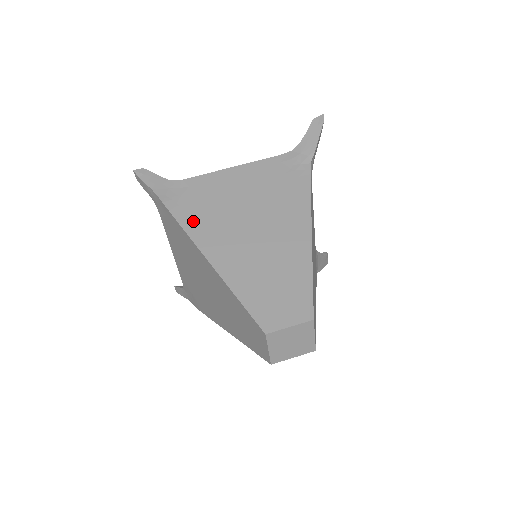
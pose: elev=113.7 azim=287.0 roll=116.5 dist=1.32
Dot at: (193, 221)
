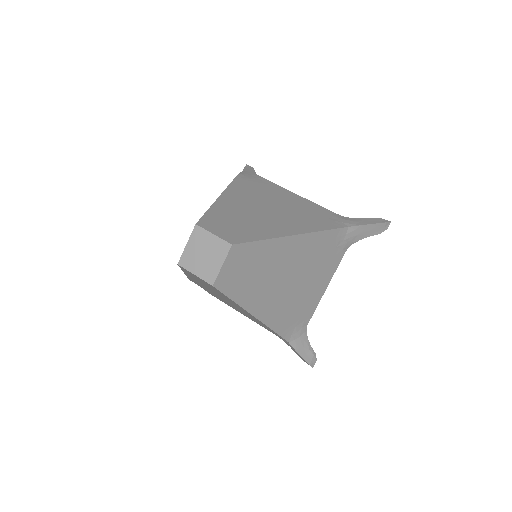
Dot at: (241, 185)
